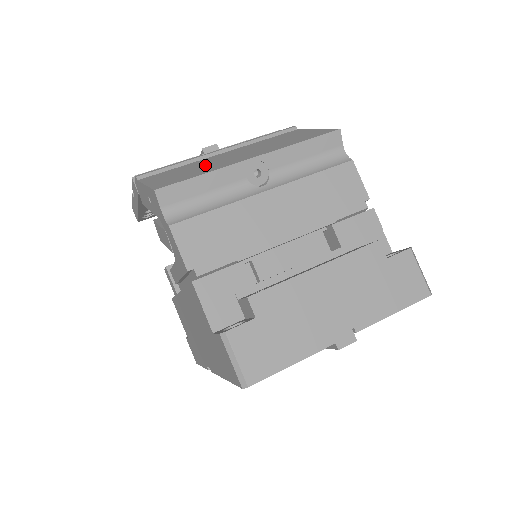
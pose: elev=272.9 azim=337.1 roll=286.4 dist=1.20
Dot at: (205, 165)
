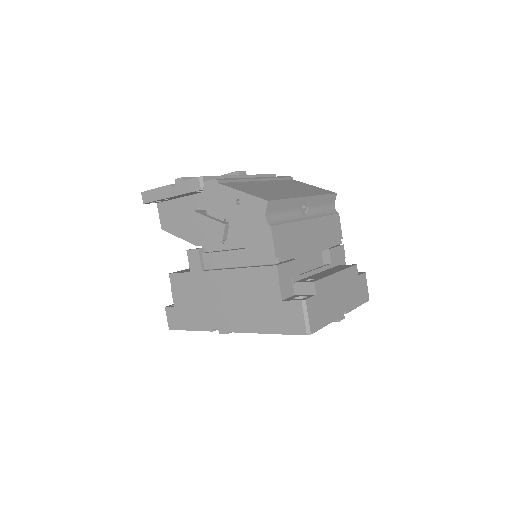
Dot at: (270, 189)
